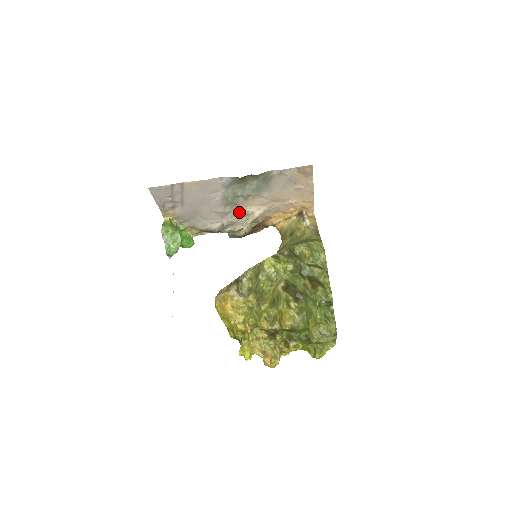
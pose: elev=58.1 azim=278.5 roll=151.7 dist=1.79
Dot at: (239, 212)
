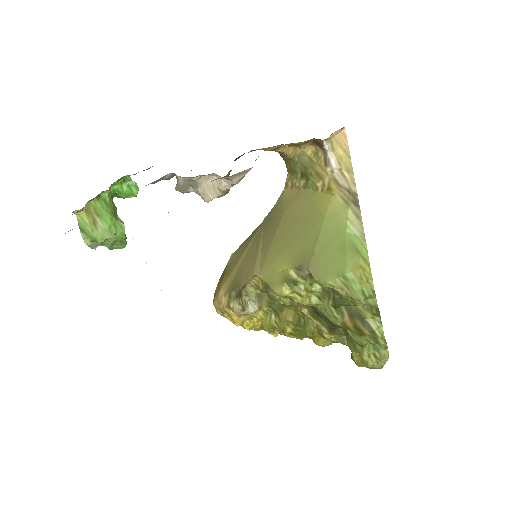
Dot at: occluded
